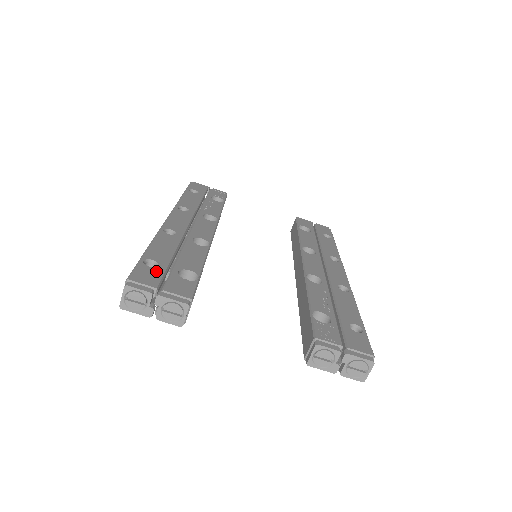
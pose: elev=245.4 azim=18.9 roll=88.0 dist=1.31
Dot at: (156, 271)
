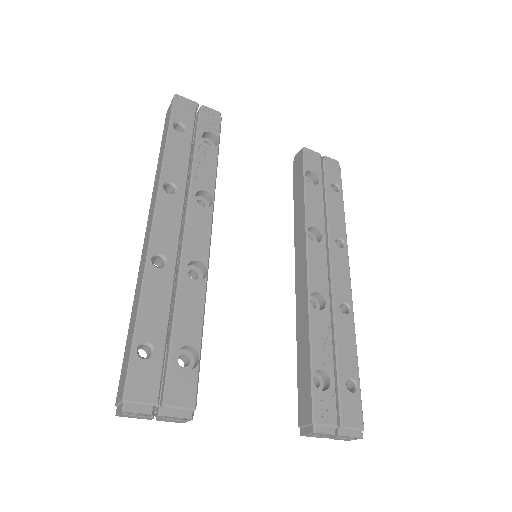
Dot at: (153, 366)
